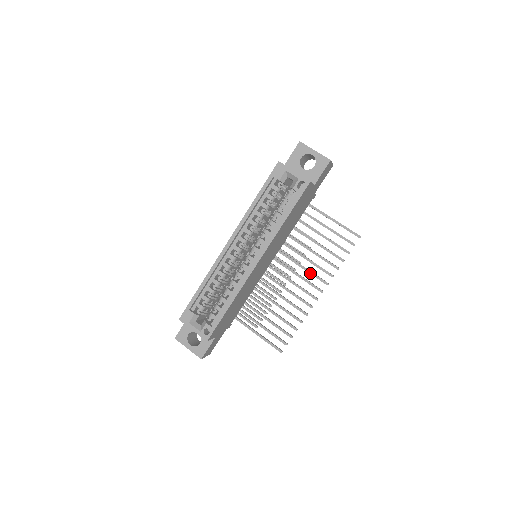
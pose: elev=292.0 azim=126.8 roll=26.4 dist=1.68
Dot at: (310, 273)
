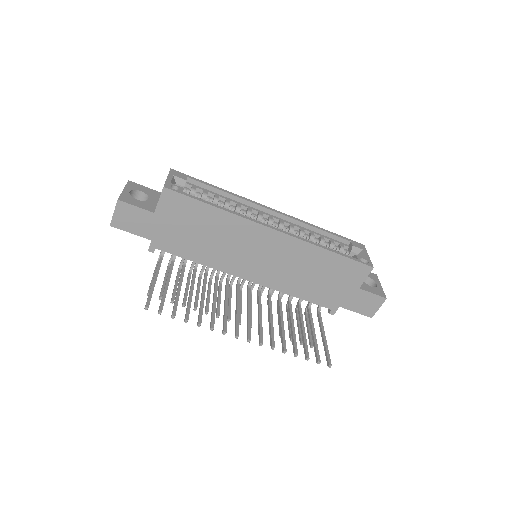
Dot at: (260, 324)
